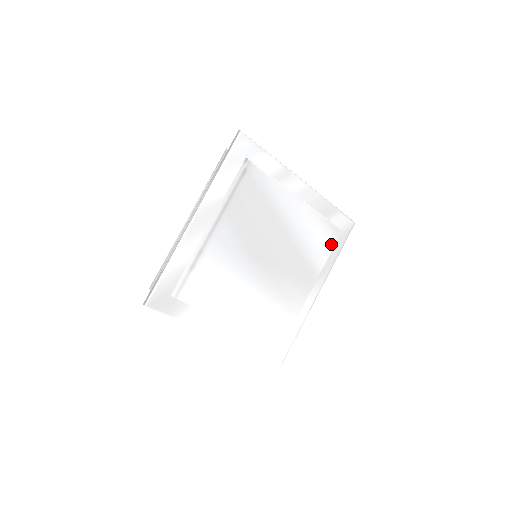
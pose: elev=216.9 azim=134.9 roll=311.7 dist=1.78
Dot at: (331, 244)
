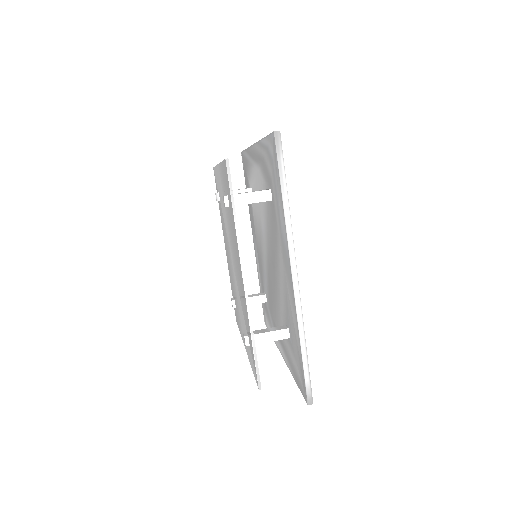
Dot at: occluded
